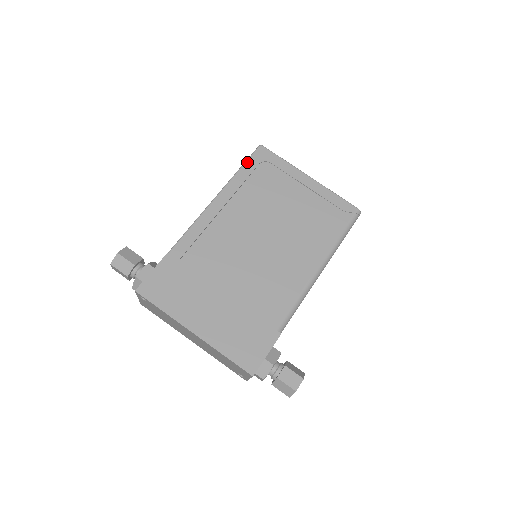
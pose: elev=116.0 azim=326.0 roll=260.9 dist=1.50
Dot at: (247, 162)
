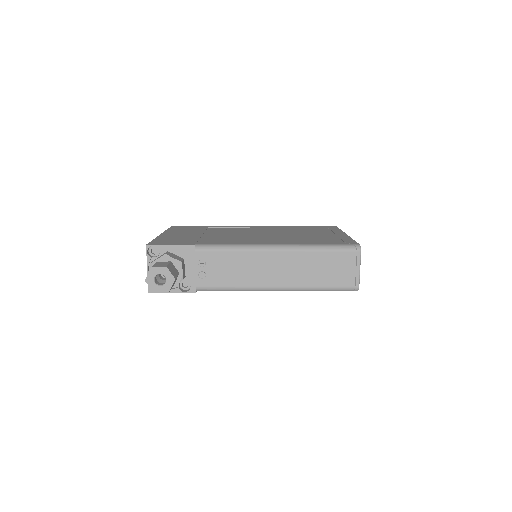
Dot at: (314, 226)
